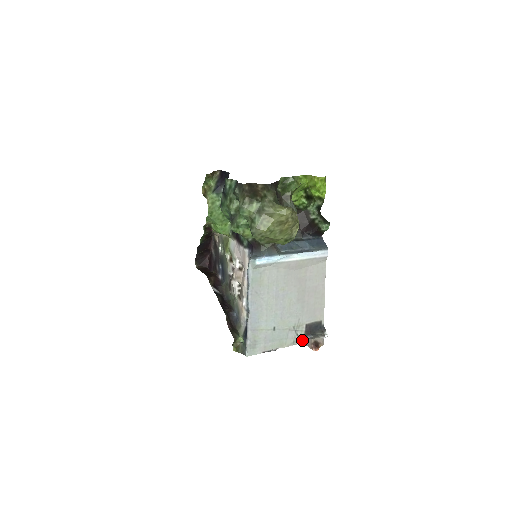
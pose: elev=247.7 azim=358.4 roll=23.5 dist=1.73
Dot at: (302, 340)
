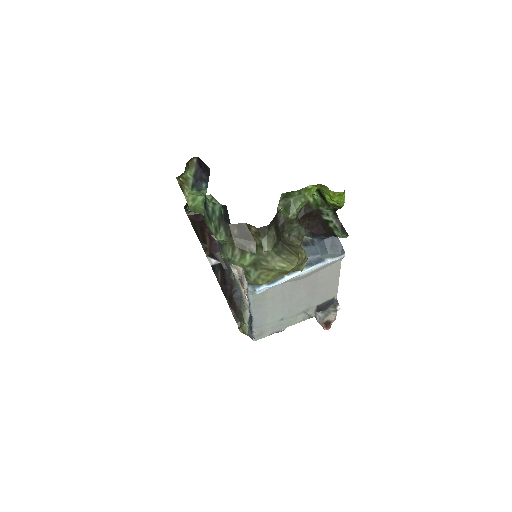
Dot at: (312, 315)
